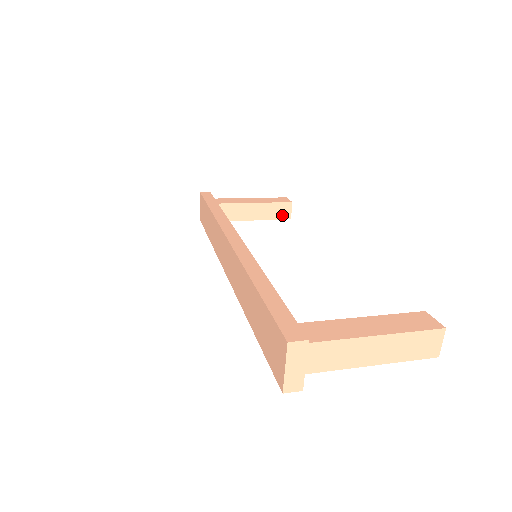
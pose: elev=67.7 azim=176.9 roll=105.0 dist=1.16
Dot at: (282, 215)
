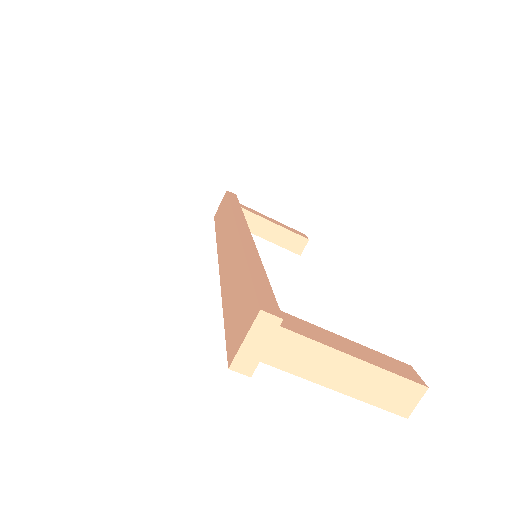
Dot at: (294, 247)
